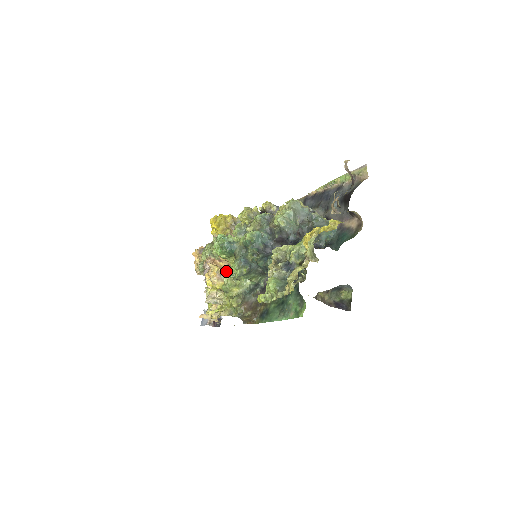
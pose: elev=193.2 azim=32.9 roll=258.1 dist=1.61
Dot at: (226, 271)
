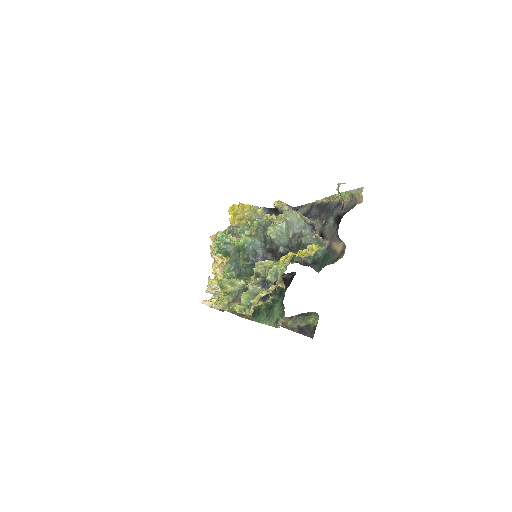
Dot at: occluded
